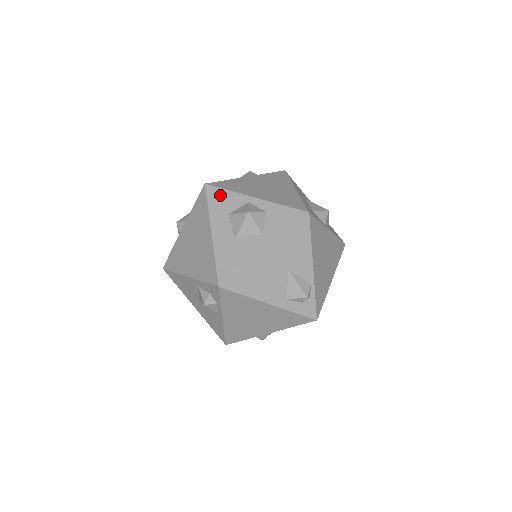
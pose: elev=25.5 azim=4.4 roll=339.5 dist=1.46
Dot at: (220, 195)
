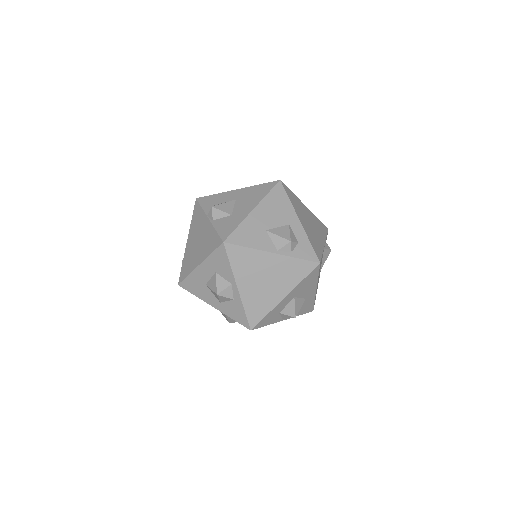
Dot at: (223, 259)
